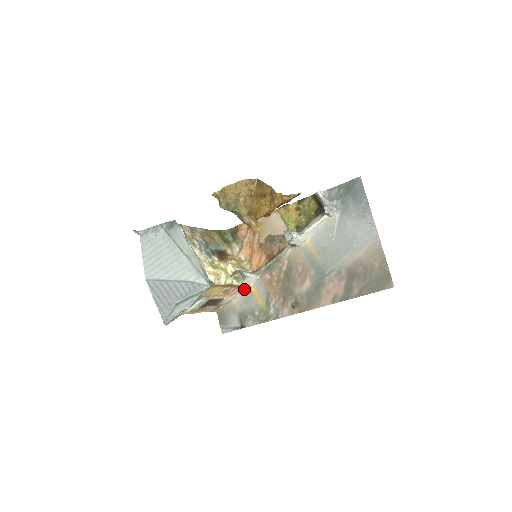
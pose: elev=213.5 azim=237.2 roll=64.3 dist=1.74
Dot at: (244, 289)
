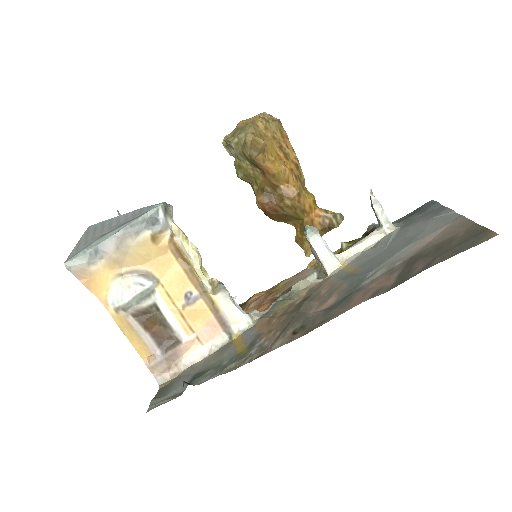
Dot at: (222, 343)
